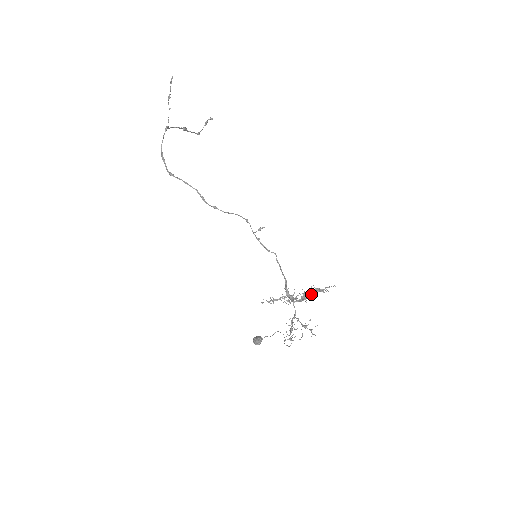
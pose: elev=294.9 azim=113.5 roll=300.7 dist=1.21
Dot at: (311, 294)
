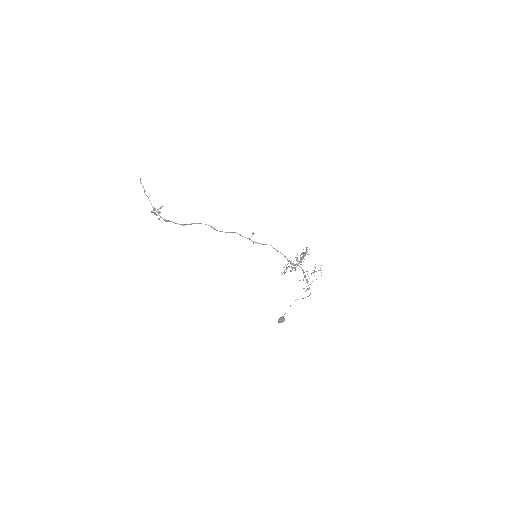
Dot at: (302, 258)
